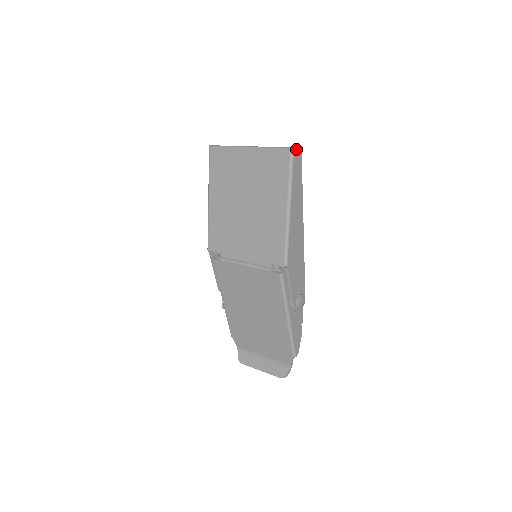
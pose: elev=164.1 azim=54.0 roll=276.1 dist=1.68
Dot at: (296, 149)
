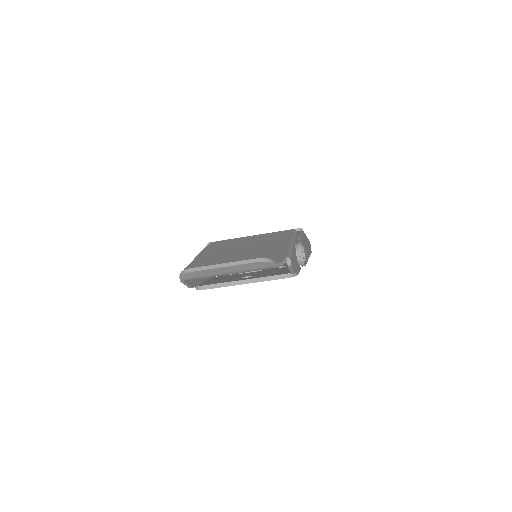
Dot at: (310, 245)
